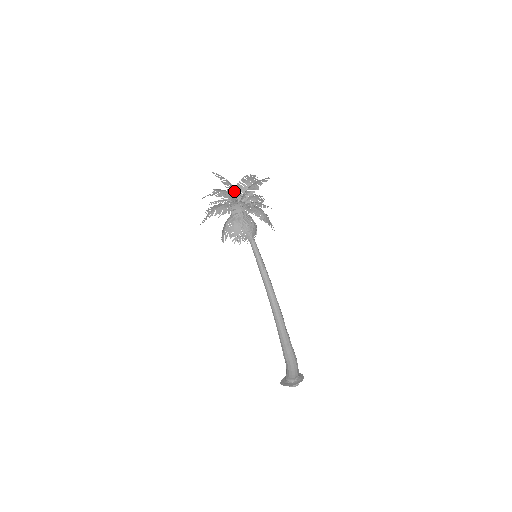
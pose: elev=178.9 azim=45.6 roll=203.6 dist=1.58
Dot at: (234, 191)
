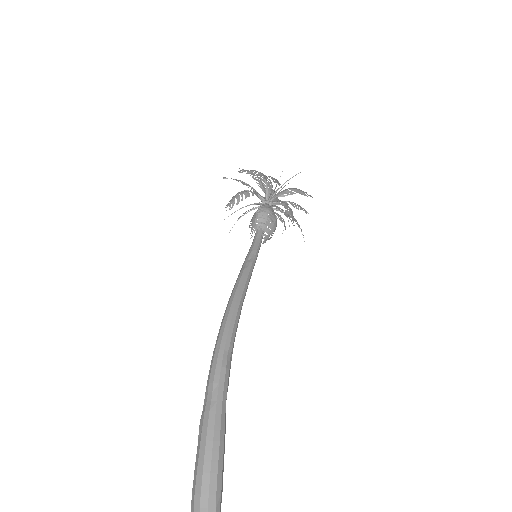
Dot at: (269, 186)
